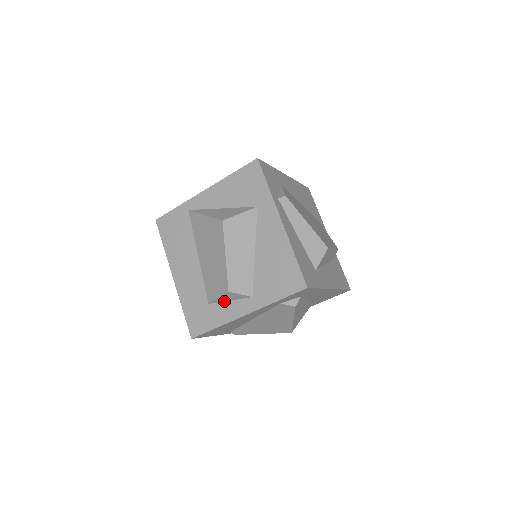
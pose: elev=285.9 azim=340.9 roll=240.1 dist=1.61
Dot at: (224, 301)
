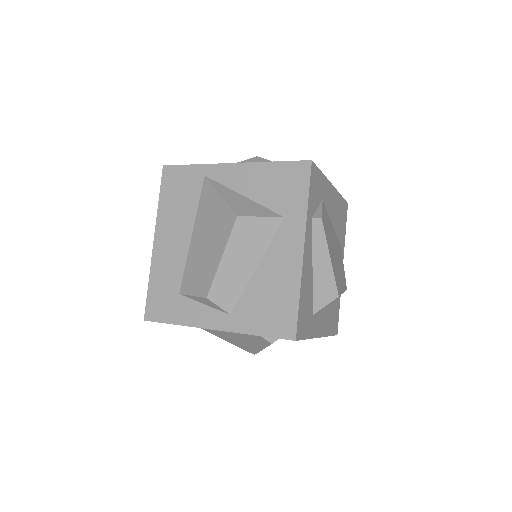
Dot at: (197, 301)
